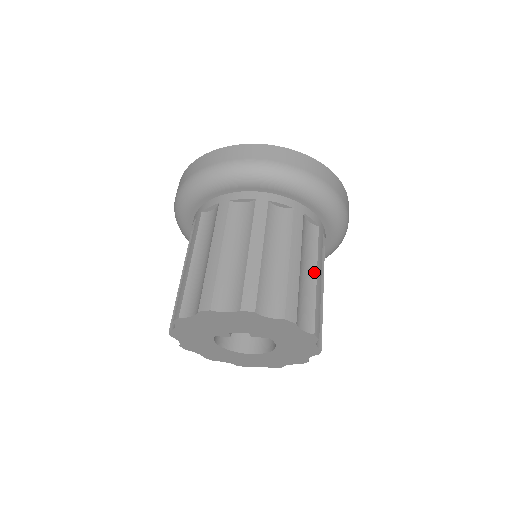
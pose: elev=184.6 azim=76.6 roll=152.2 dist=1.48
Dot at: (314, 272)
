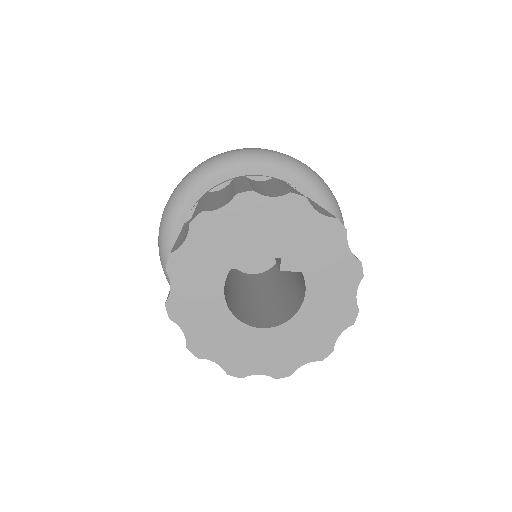
Dot at: occluded
